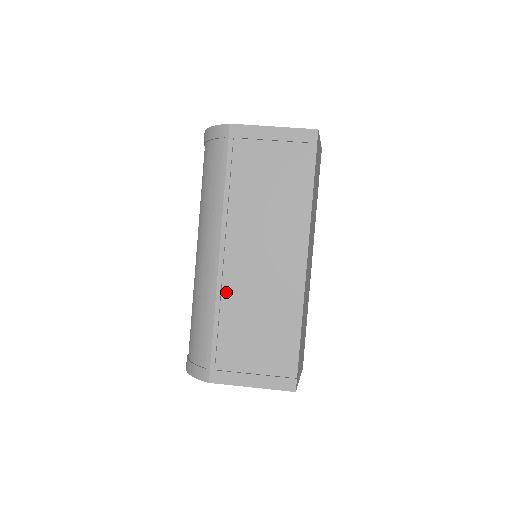
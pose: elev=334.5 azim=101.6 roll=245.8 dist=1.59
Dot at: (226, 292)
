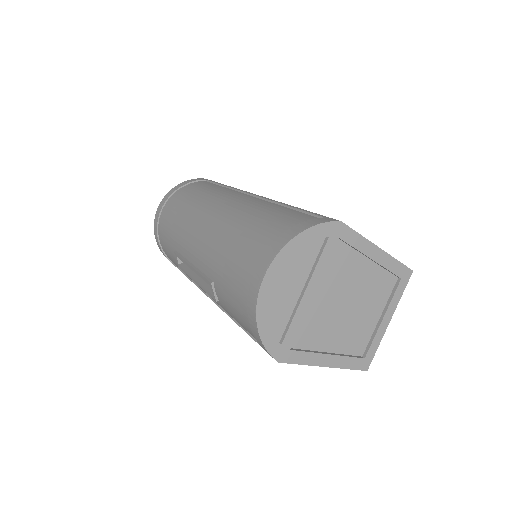
Dot at: occluded
